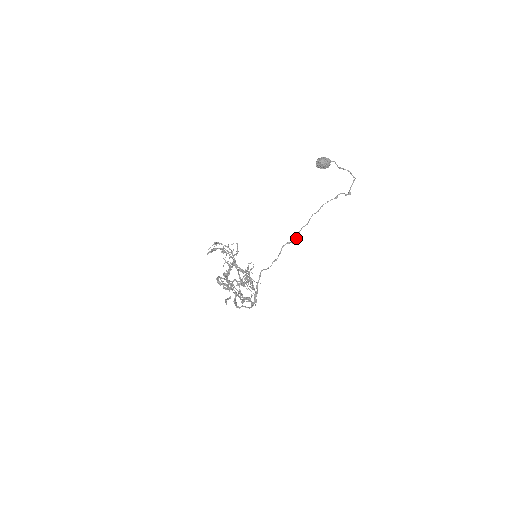
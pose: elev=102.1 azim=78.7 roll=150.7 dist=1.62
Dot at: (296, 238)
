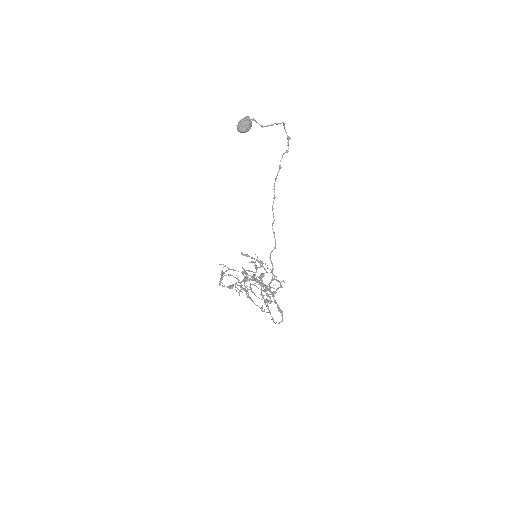
Dot at: occluded
